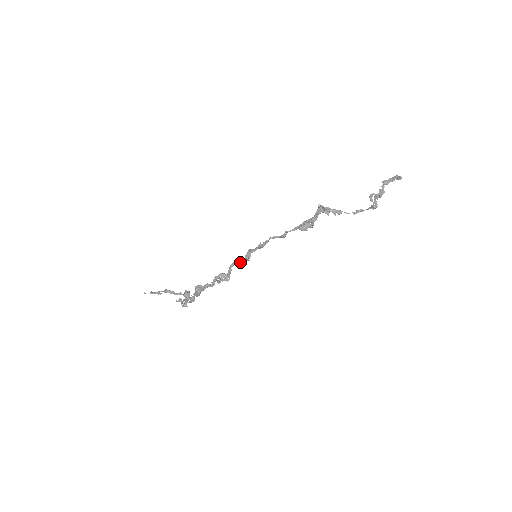
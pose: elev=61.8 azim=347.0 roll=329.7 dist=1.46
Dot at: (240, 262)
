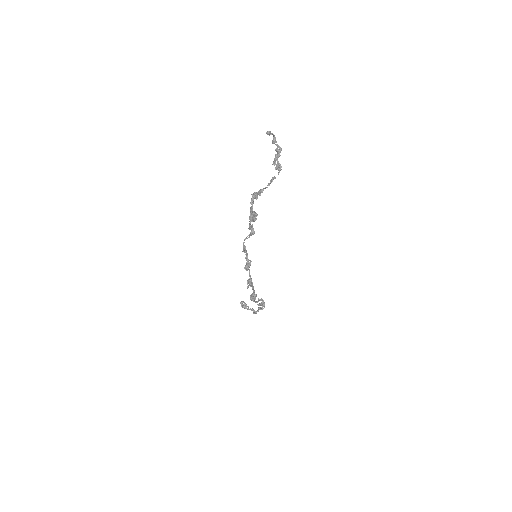
Dot at: (244, 267)
